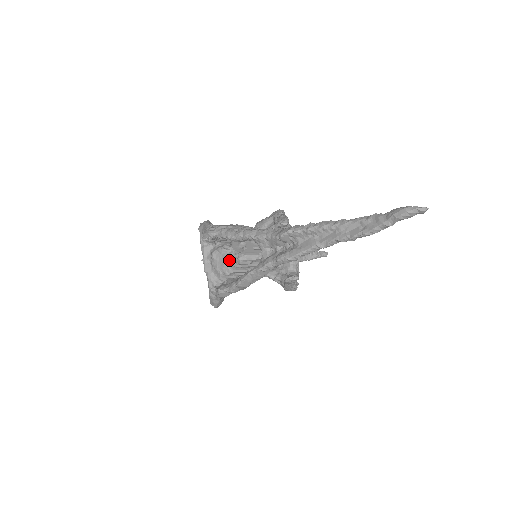
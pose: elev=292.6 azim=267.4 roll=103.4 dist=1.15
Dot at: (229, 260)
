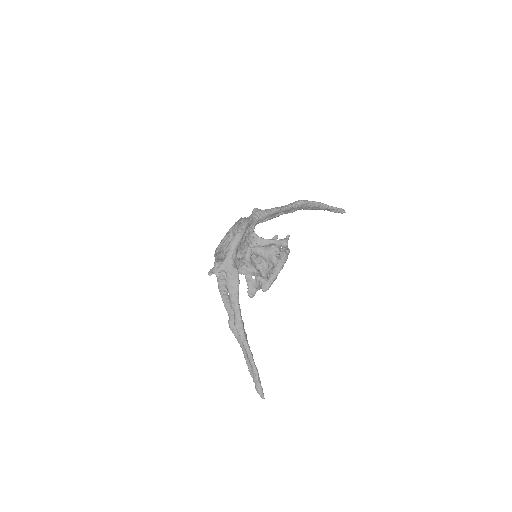
Dot at: occluded
